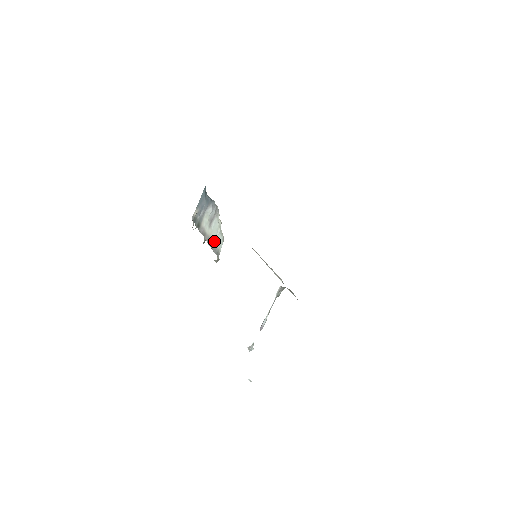
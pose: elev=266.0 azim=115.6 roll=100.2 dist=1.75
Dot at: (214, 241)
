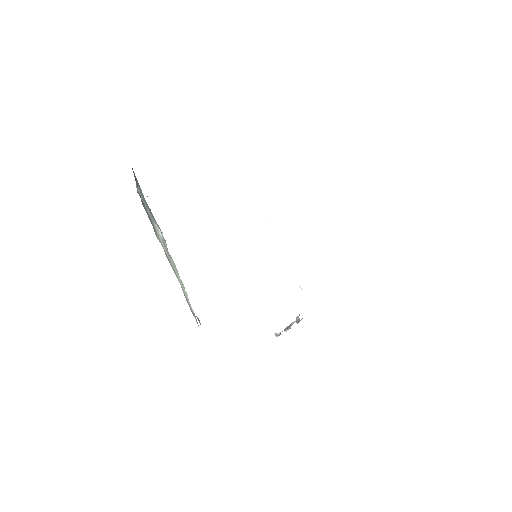
Dot at: (184, 294)
